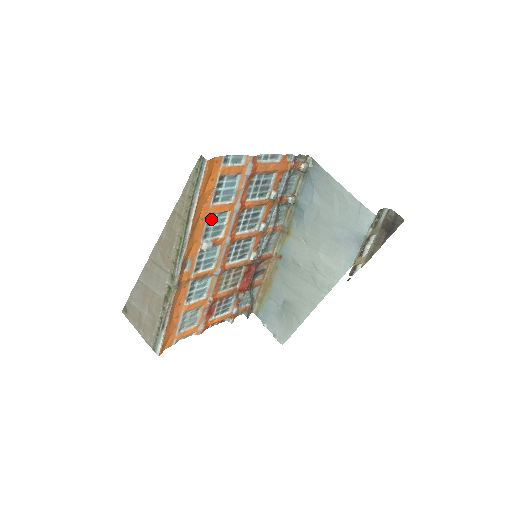
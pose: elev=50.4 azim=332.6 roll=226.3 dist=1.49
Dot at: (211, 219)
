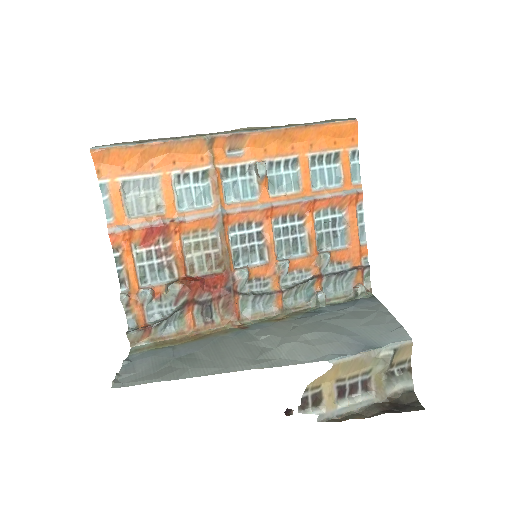
Dot at: (290, 167)
